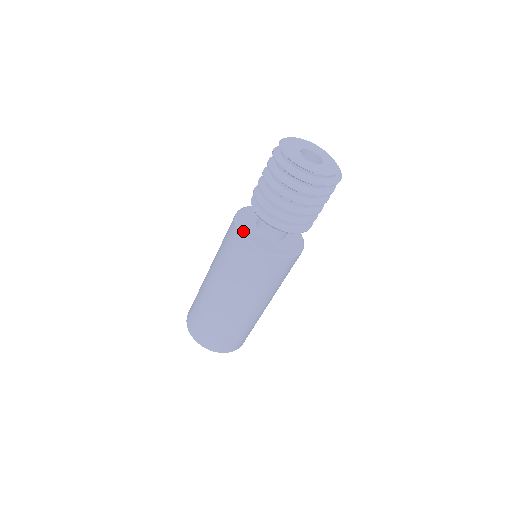
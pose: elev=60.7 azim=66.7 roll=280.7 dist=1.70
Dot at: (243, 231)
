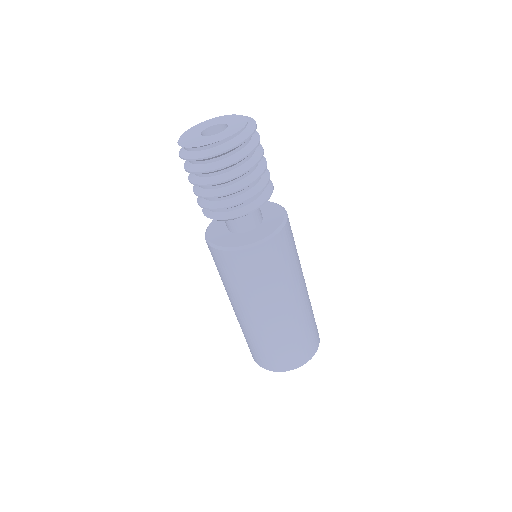
Dot at: (209, 238)
